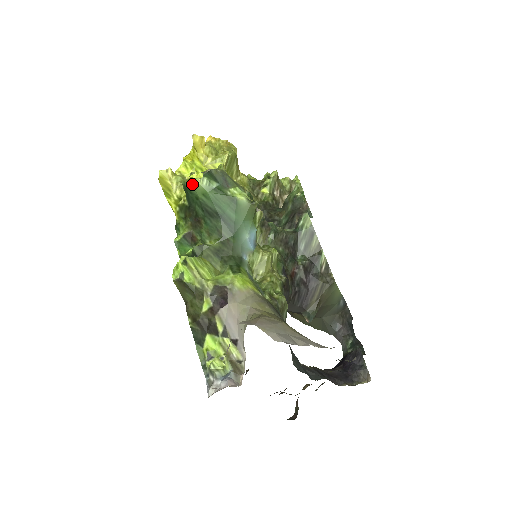
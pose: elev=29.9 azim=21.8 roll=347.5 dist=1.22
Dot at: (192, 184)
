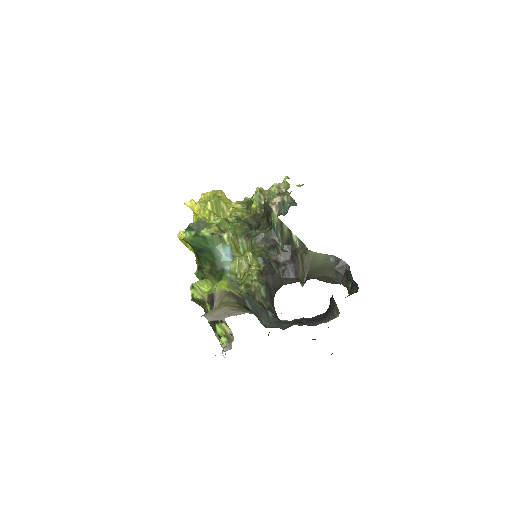
Dot at: (183, 239)
